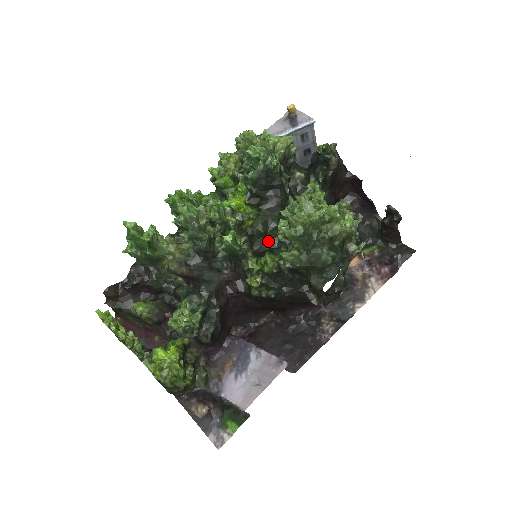
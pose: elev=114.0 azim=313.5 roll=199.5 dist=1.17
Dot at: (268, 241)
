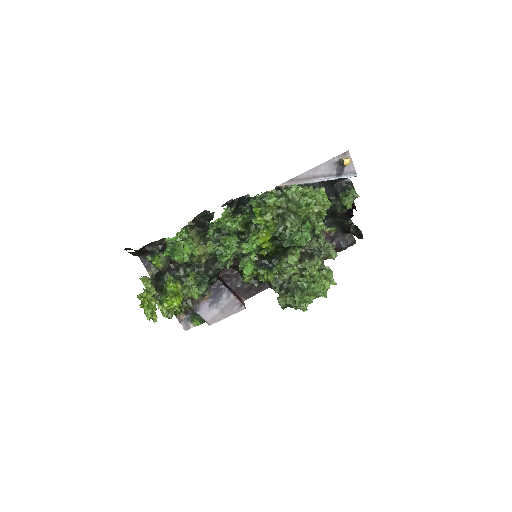
Dot at: (270, 256)
